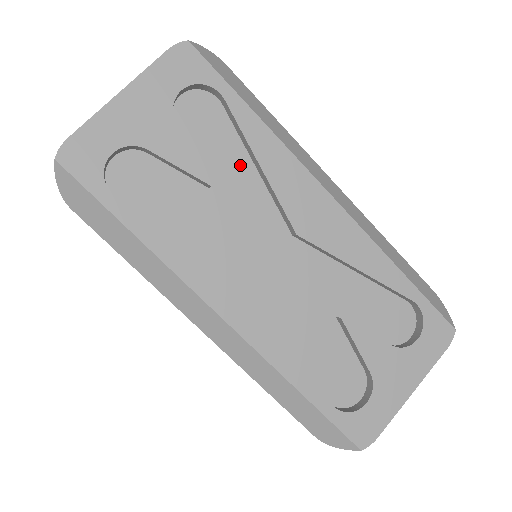
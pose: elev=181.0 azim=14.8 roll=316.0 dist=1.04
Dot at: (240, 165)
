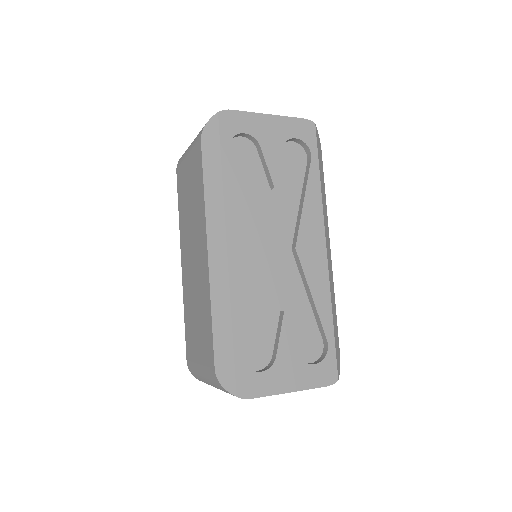
Dot at: (294, 194)
